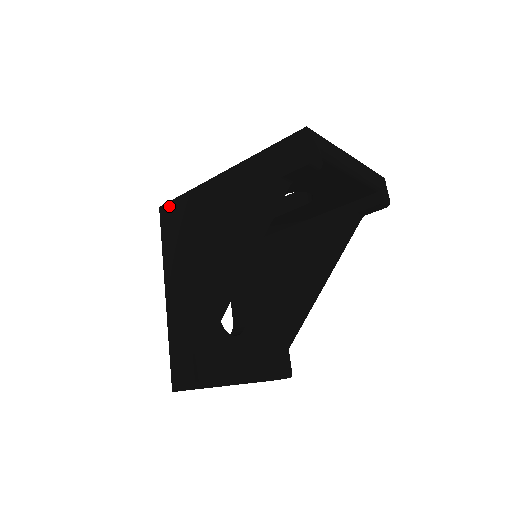
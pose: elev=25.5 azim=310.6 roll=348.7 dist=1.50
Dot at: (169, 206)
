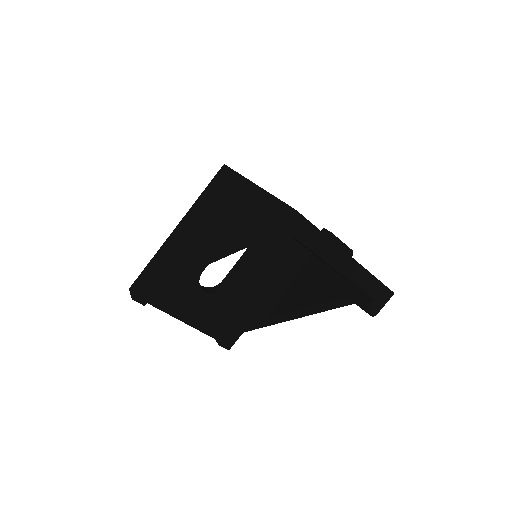
Dot at: (225, 170)
